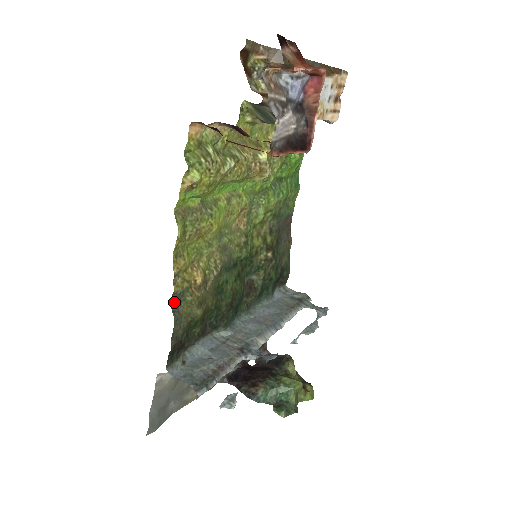
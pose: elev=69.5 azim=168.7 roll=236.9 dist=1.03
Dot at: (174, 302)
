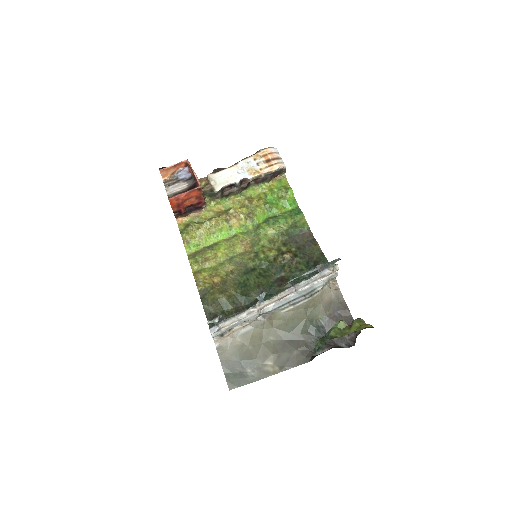
Dot at: (202, 295)
